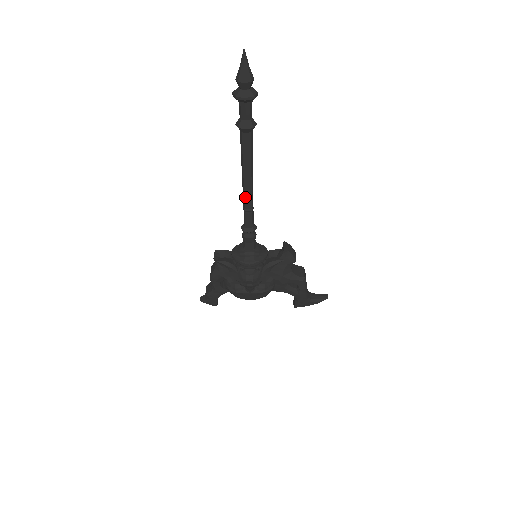
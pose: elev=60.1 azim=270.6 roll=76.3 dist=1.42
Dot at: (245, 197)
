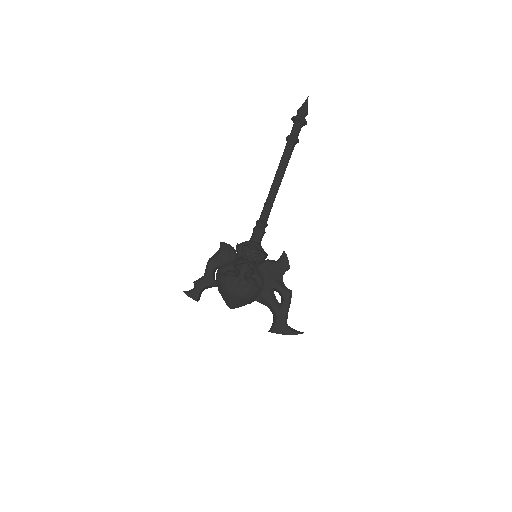
Dot at: (271, 191)
